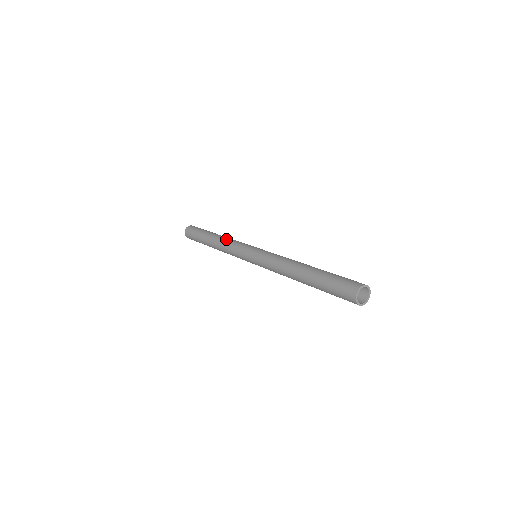
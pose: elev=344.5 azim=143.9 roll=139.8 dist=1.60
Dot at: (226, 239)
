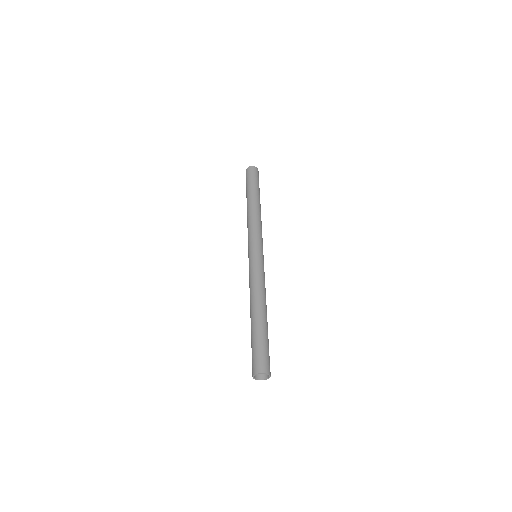
Dot at: (259, 217)
